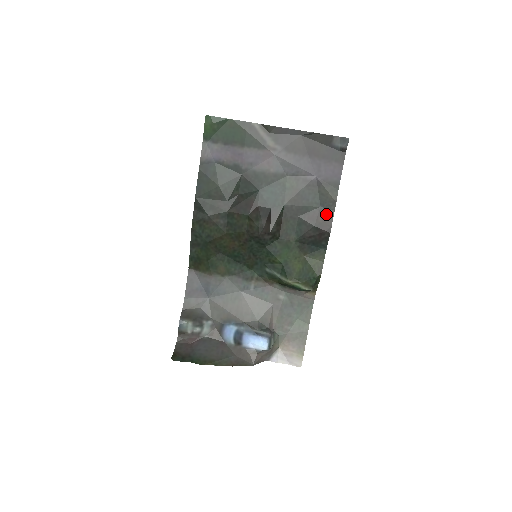
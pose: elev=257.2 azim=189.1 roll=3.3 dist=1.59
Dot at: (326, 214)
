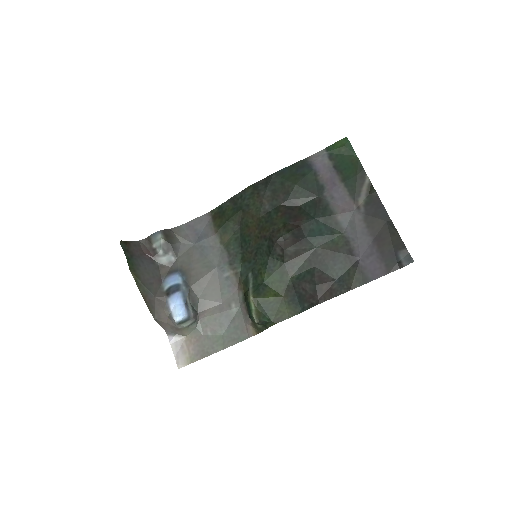
Dot at: (333, 289)
